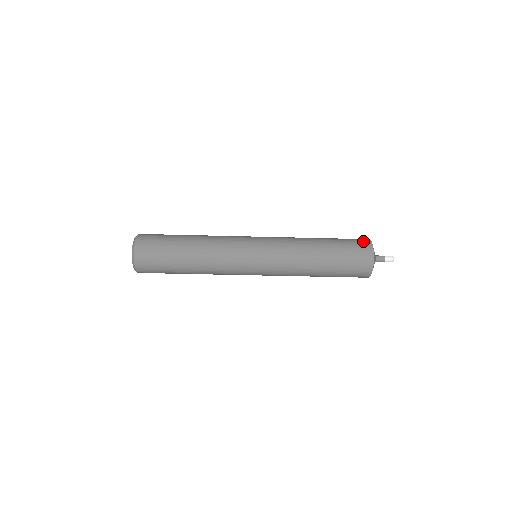
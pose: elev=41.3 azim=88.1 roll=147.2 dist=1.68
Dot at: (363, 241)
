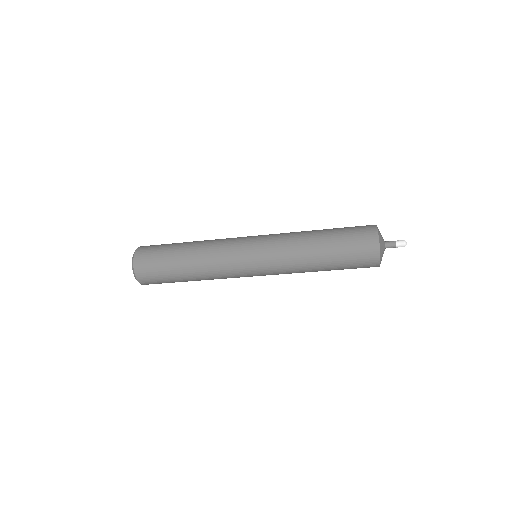
Dot at: (368, 233)
